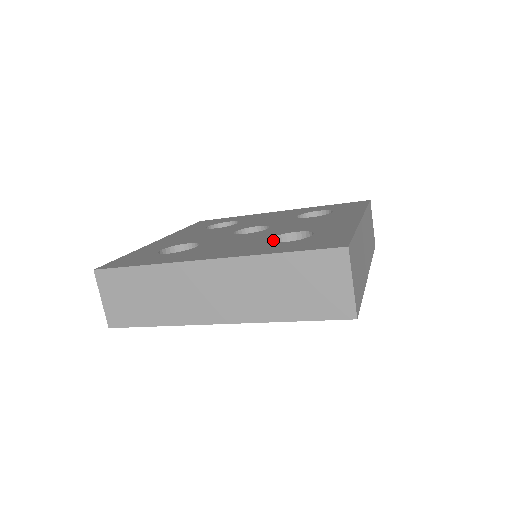
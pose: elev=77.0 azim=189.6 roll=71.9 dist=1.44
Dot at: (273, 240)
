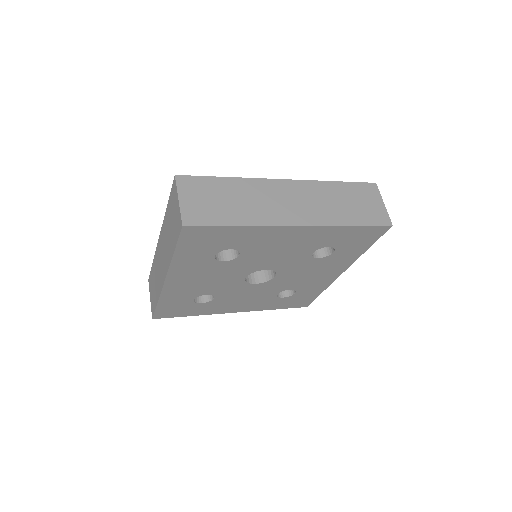
Dot at: occluded
